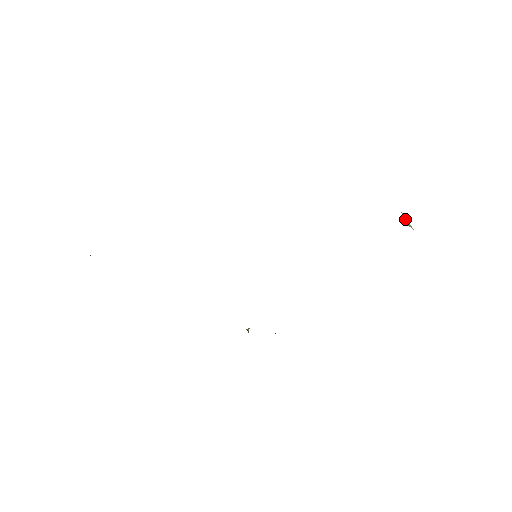
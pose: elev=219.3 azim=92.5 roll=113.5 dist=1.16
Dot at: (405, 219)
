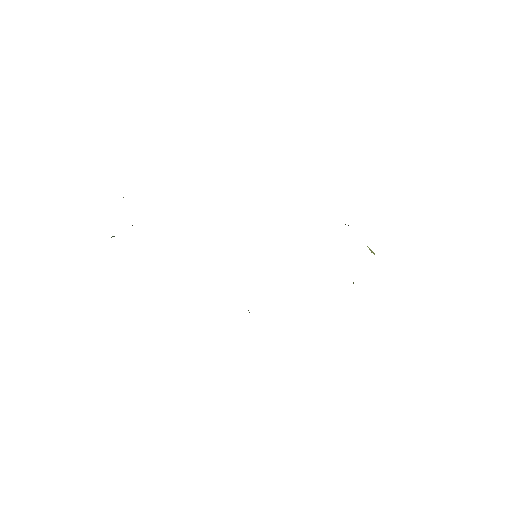
Dot at: (369, 248)
